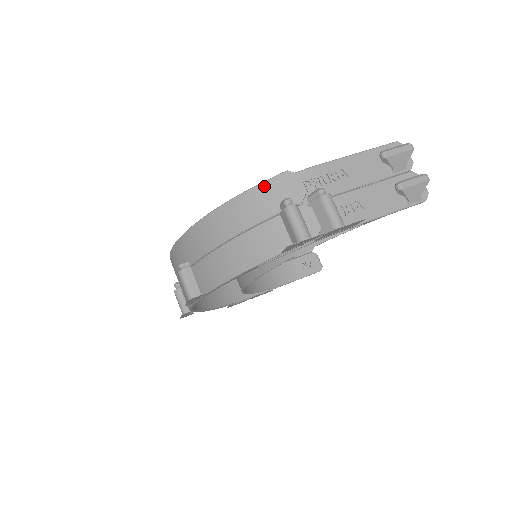
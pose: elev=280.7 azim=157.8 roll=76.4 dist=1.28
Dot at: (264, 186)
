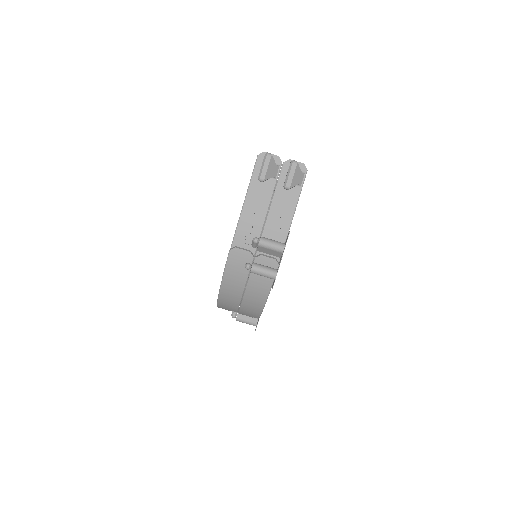
Dot at: (228, 267)
